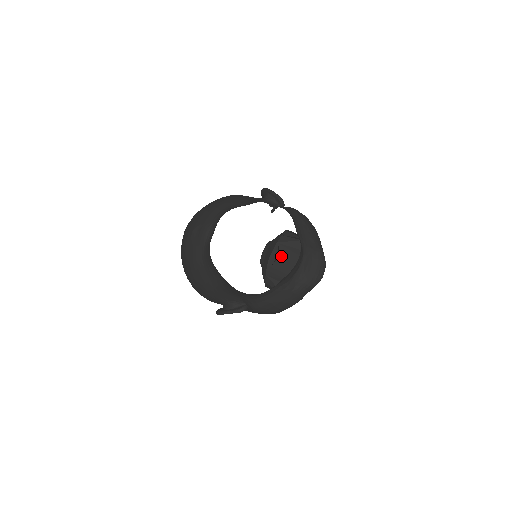
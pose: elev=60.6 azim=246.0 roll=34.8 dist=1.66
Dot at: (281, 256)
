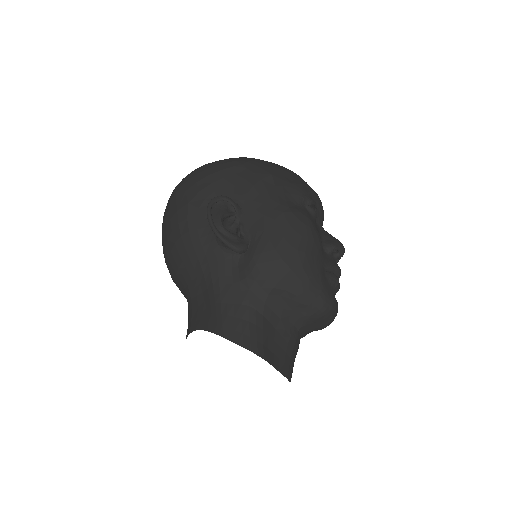
Dot at: occluded
